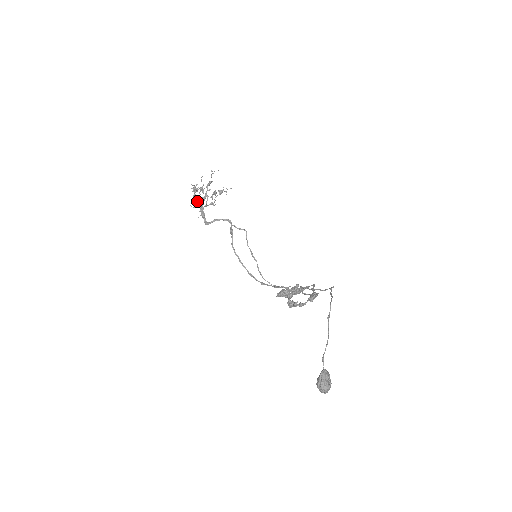
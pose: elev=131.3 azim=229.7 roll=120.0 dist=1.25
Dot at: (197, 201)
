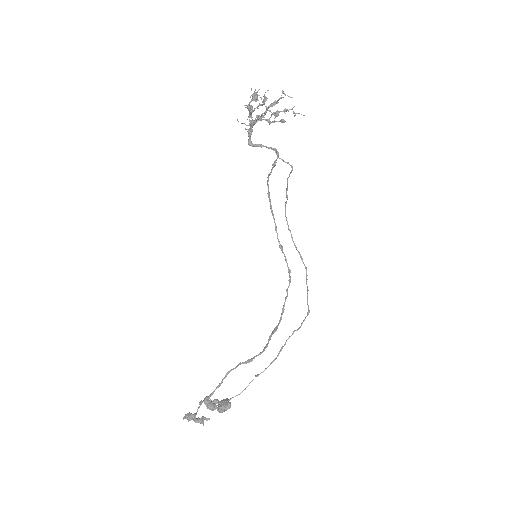
Dot at: (249, 114)
